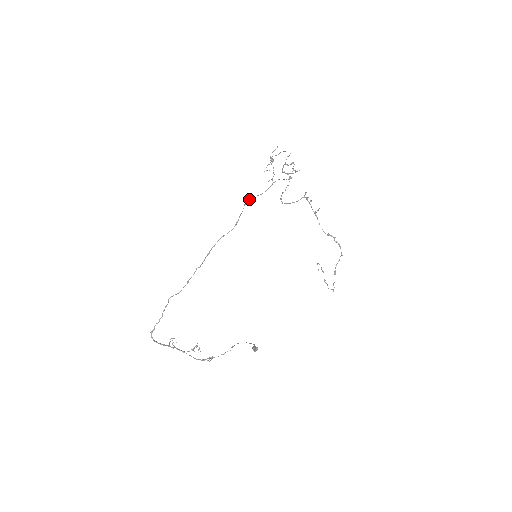
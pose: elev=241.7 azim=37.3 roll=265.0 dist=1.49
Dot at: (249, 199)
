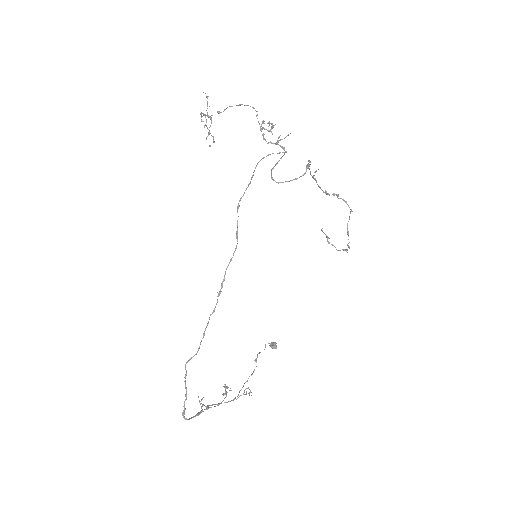
Dot at: (241, 198)
